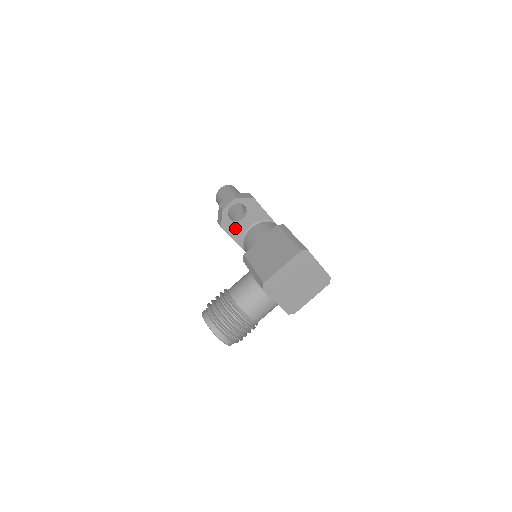
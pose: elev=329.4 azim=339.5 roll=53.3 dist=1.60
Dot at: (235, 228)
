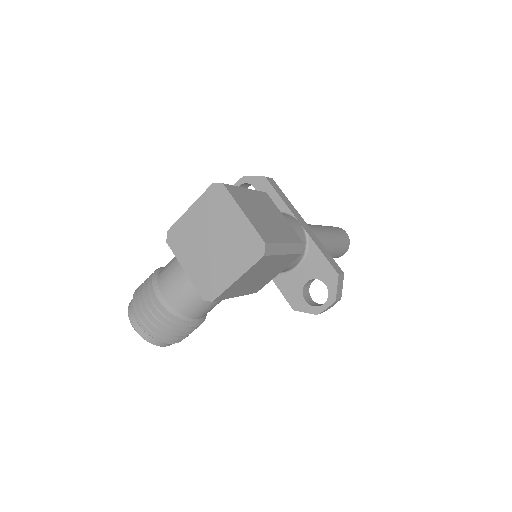
Dot at: occluded
